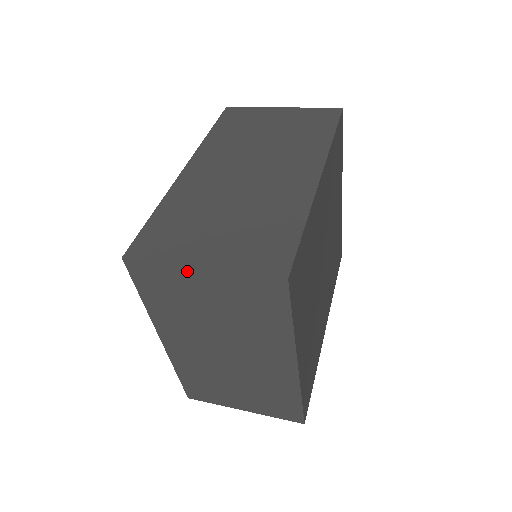
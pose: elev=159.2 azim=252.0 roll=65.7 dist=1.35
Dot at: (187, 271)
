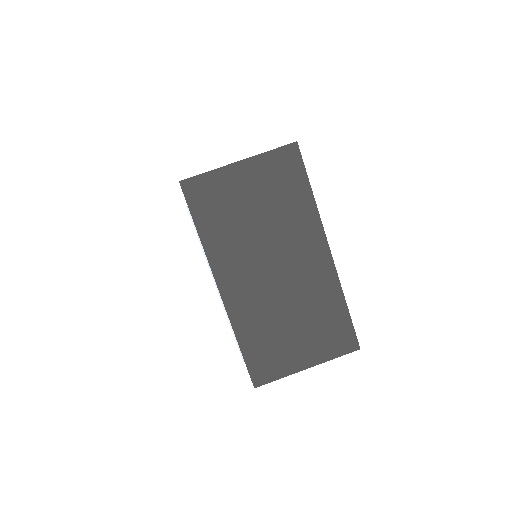
Dot at: (297, 370)
